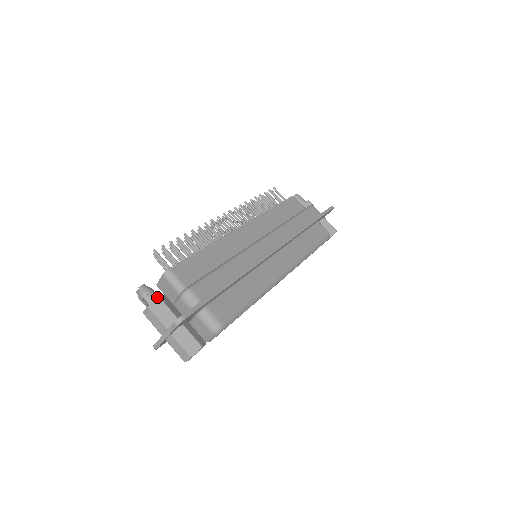
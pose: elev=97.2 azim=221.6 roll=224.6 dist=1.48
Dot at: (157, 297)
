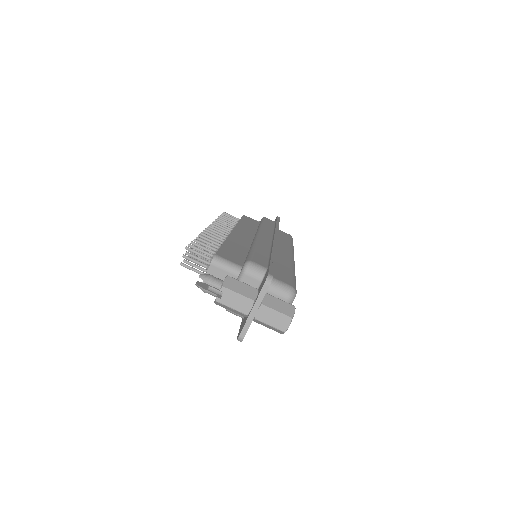
Dot at: (225, 277)
